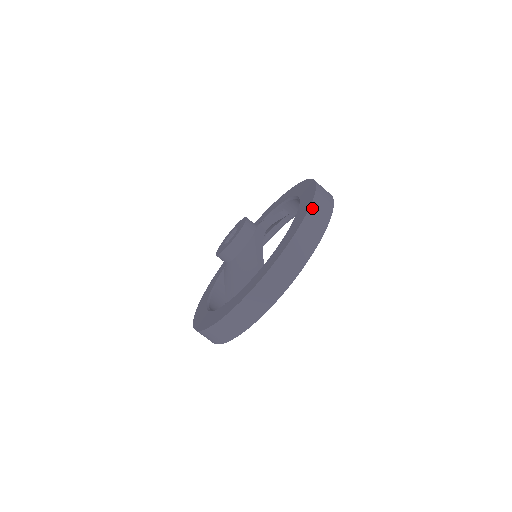
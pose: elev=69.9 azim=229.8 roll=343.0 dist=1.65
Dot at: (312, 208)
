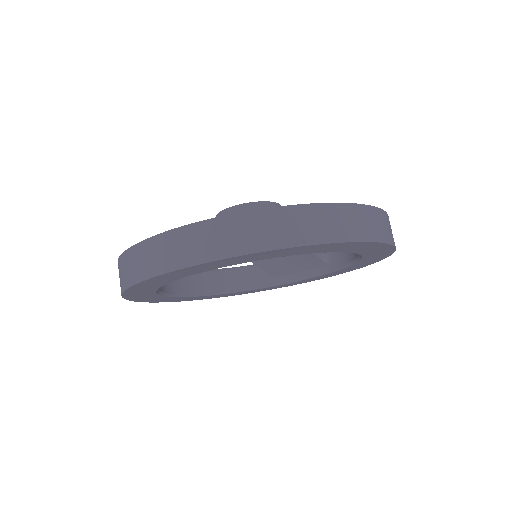
Dot at: (363, 208)
